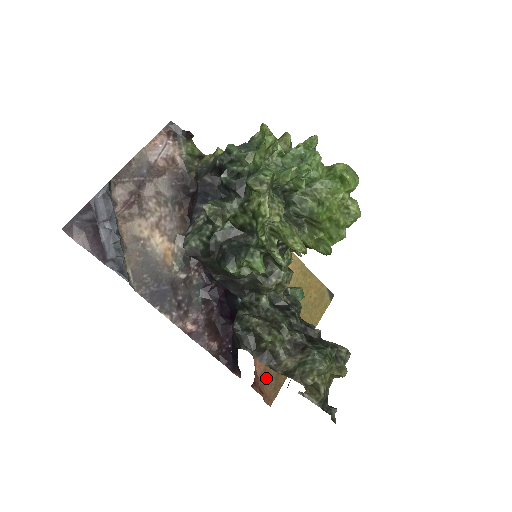
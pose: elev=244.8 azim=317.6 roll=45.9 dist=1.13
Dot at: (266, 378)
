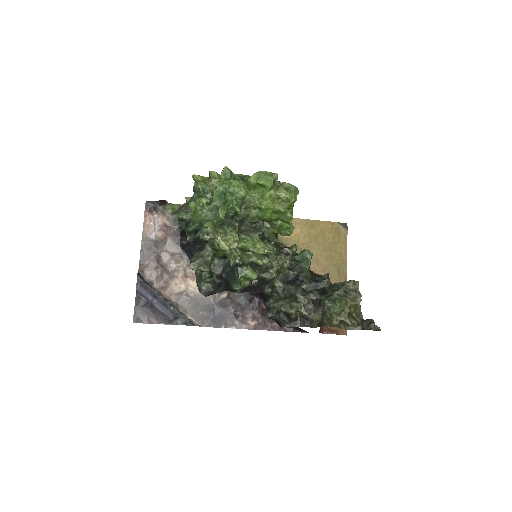
Dot at: occluded
